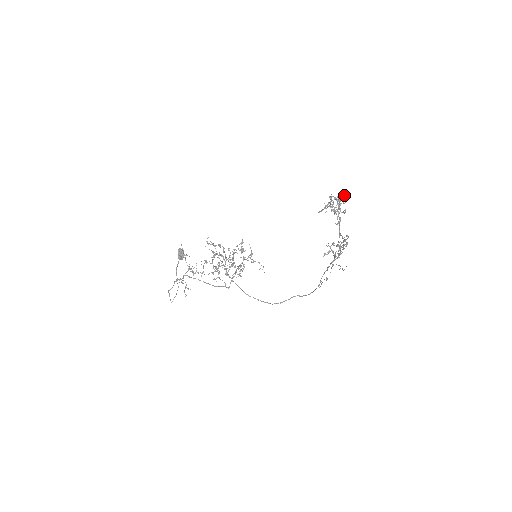
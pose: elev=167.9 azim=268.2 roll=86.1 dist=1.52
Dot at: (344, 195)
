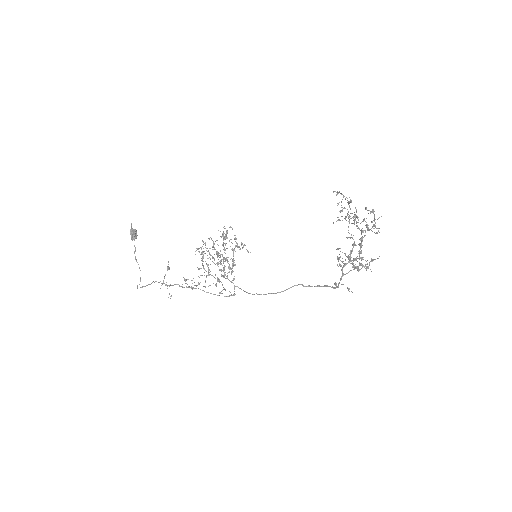
Dot at: (370, 213)
